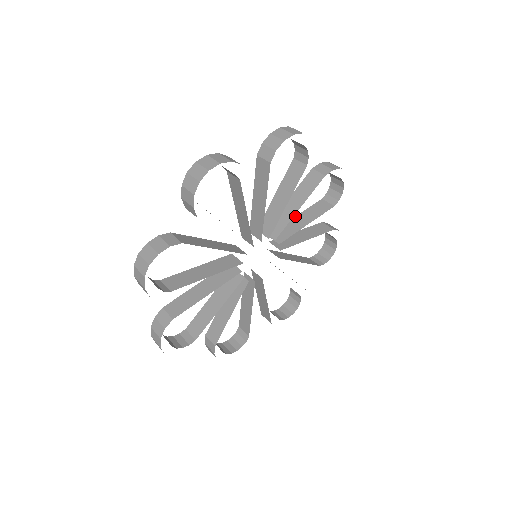
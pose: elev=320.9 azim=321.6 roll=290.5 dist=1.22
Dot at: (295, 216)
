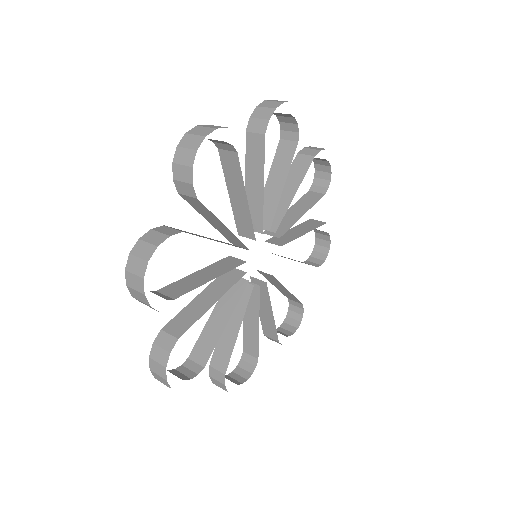
Dot at: occluded
